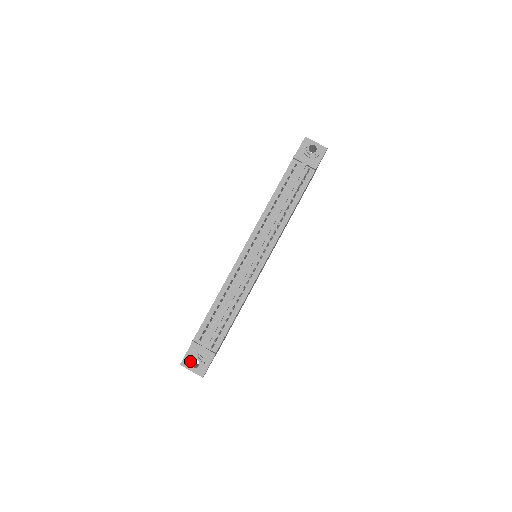
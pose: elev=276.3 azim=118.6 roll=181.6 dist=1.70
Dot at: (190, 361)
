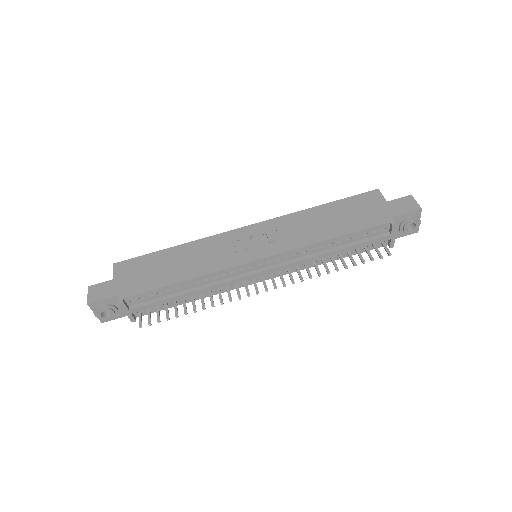
Dot at: (103, 311)
